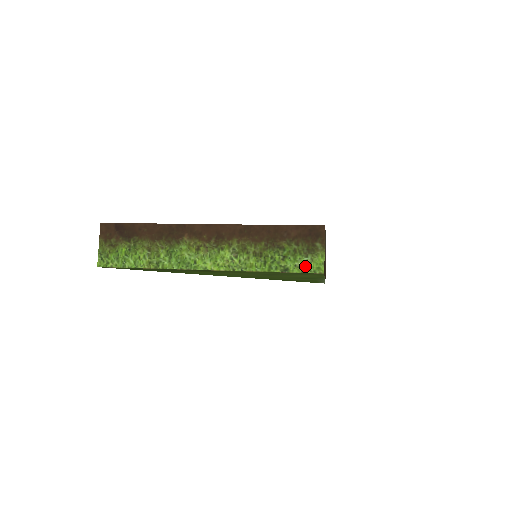
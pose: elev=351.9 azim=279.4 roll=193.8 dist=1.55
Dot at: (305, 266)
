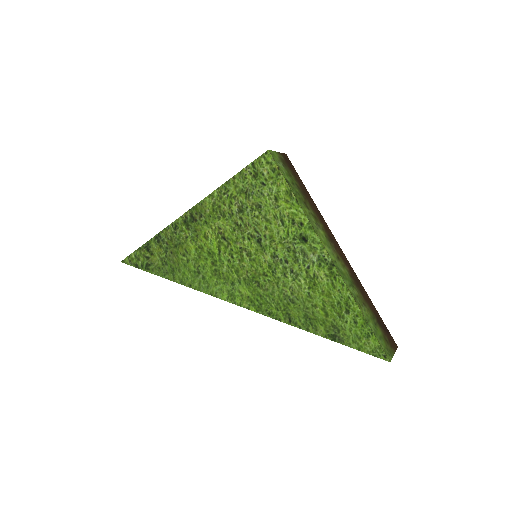
Dot at: occluded
